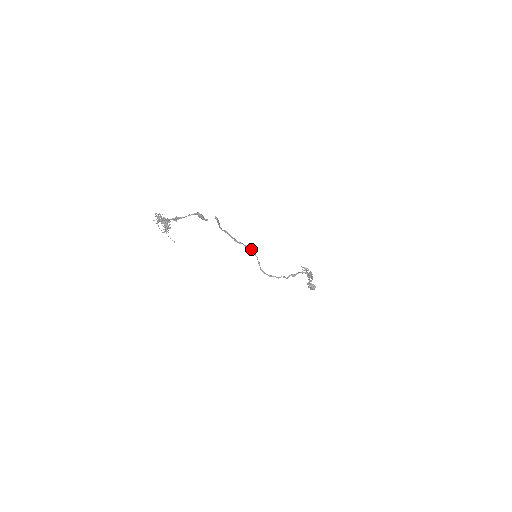
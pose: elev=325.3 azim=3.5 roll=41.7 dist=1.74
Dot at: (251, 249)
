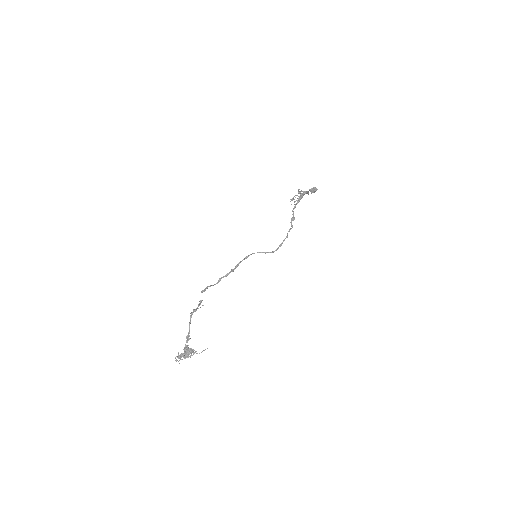
Dot at: (247, 256)
